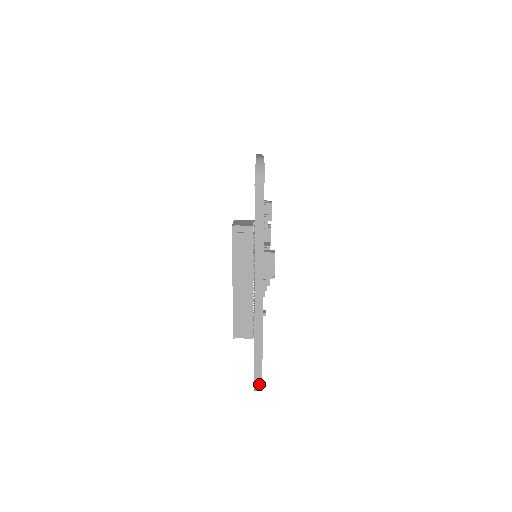
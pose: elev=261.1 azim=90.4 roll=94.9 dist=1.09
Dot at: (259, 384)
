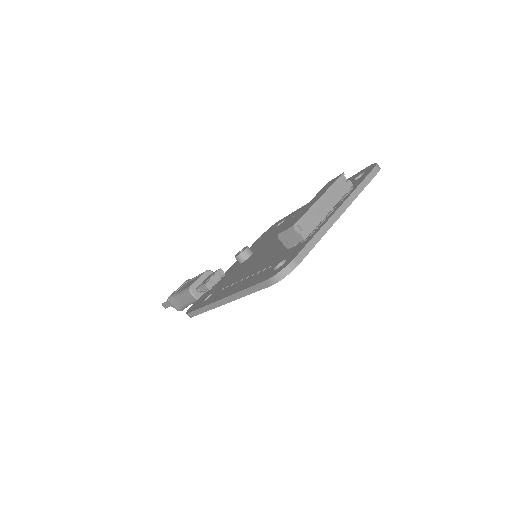
Dot at: (292, 267)
